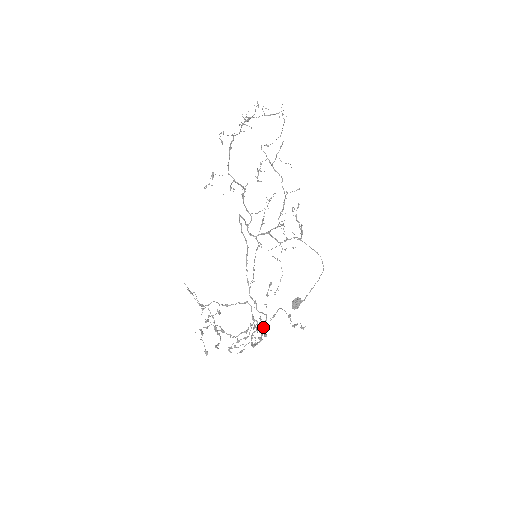
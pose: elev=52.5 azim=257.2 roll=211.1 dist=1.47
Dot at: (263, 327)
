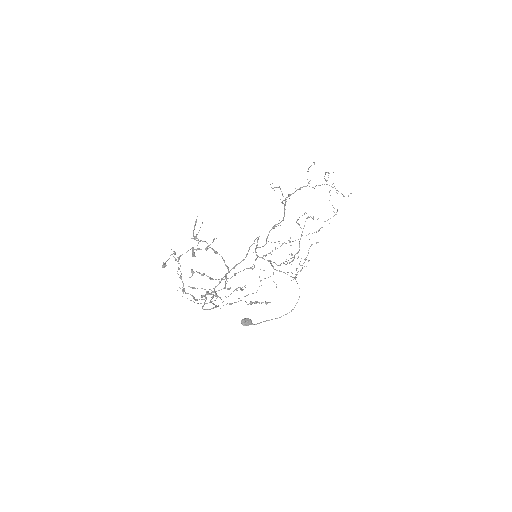
Dot at: (209, 309)
